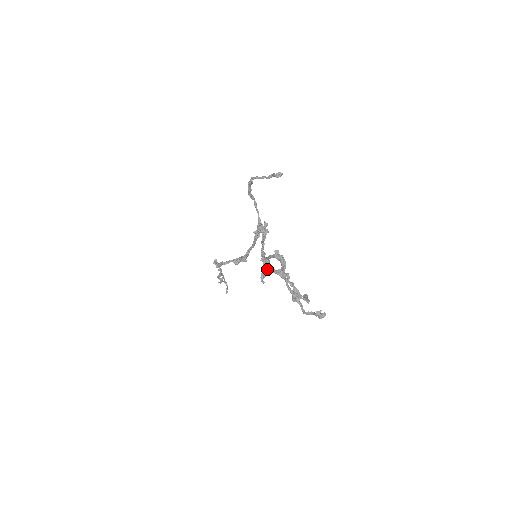
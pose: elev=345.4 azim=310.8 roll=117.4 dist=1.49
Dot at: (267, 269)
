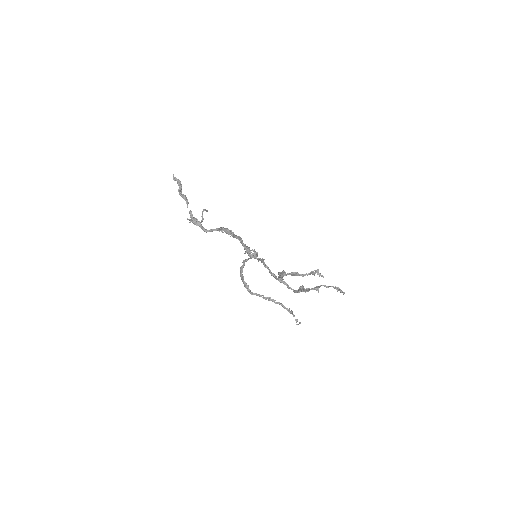
Dot at: occluded
